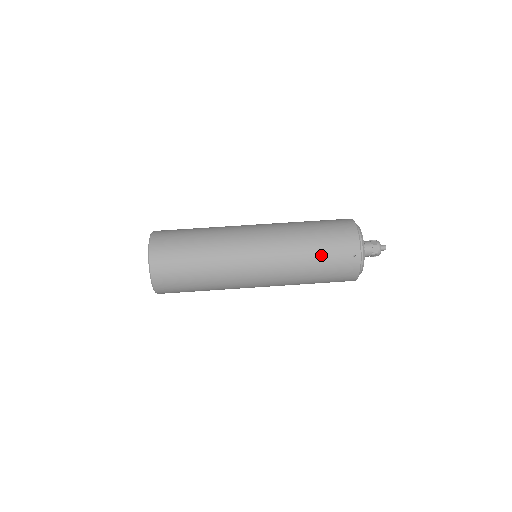
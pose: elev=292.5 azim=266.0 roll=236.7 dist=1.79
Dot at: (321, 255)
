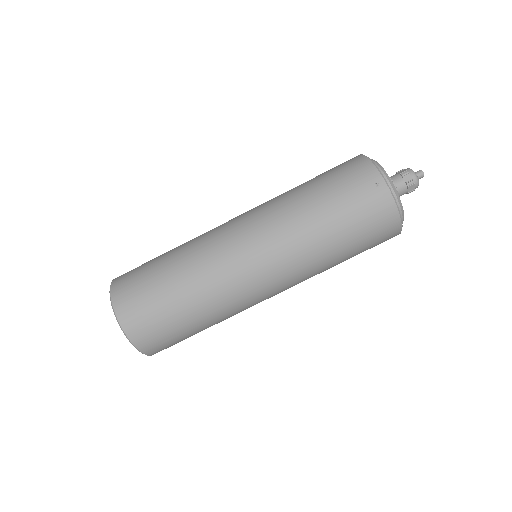
Dot at: (330, 203)
